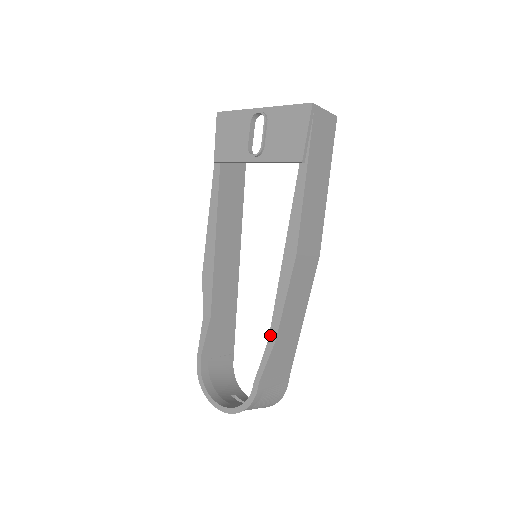
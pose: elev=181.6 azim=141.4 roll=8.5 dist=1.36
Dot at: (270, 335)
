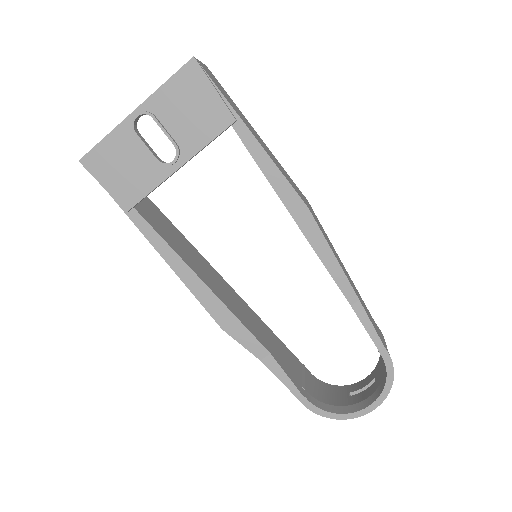
Dot at: (349, 300)
